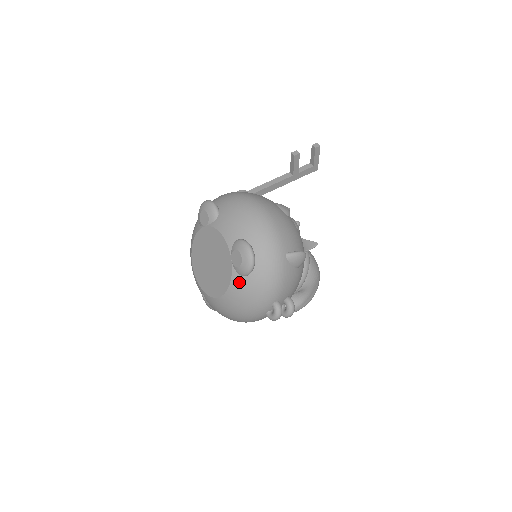
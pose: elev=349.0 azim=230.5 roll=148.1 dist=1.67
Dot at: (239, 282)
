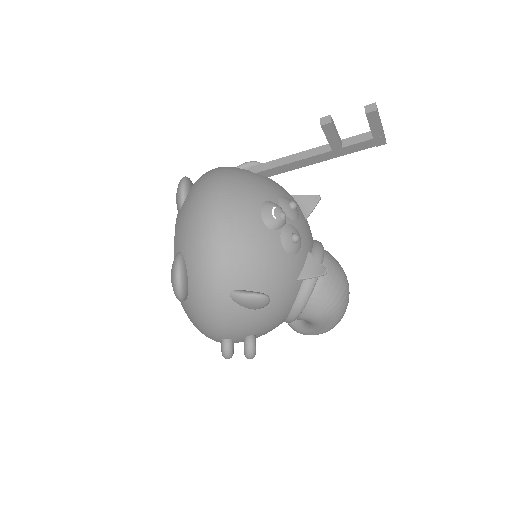
Dot at: (181, 302)
